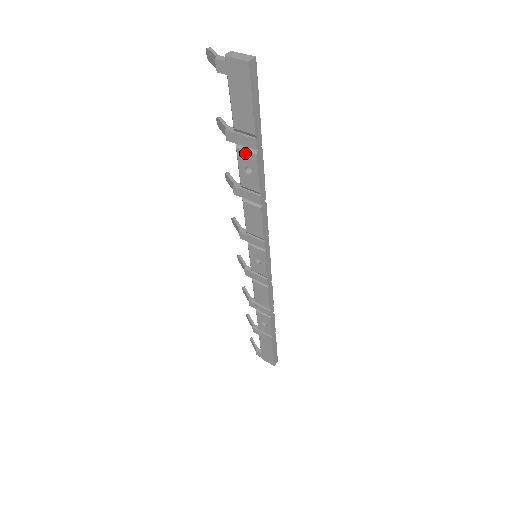
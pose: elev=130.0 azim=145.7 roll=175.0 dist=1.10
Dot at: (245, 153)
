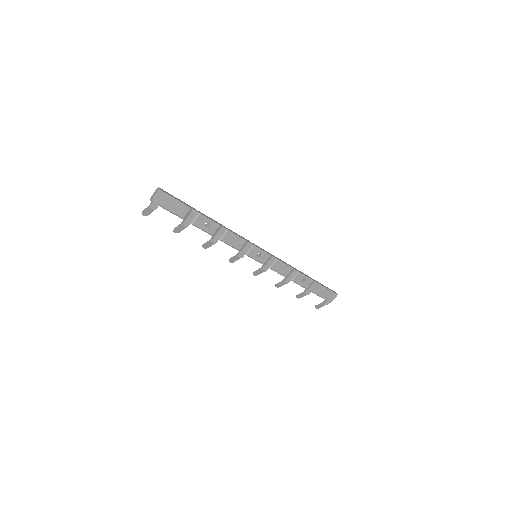
Dot at: (197, 220)
